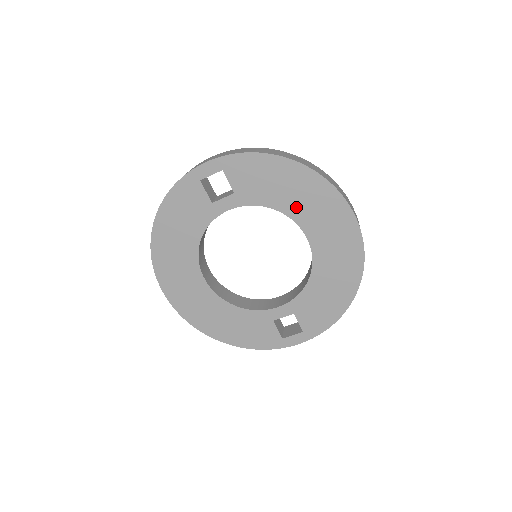
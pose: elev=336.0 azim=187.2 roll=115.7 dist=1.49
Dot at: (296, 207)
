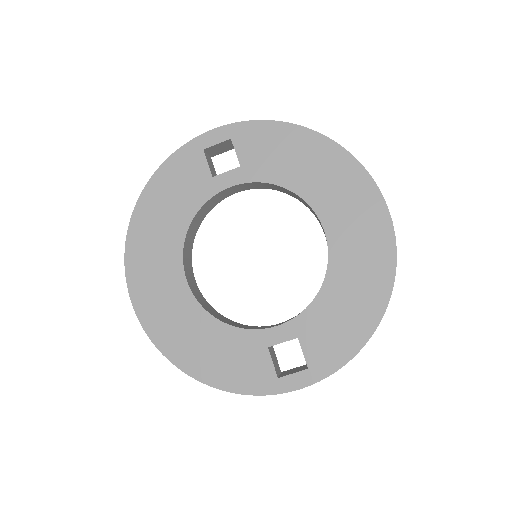
Dot at: (313, 187)
